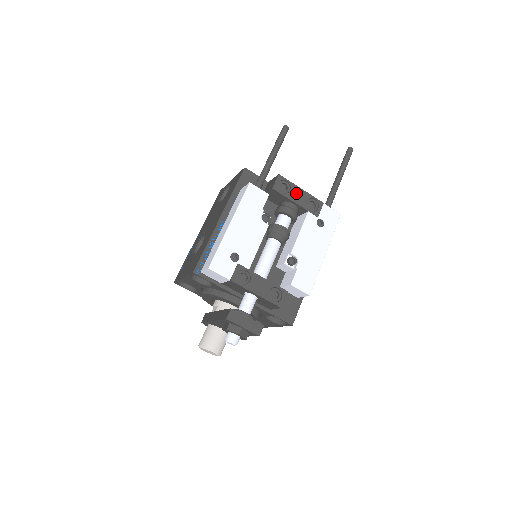
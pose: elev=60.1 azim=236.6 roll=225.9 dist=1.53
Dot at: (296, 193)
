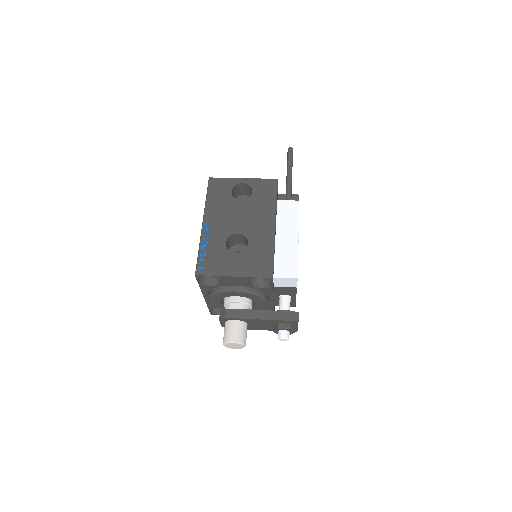
Dot at: occluded
